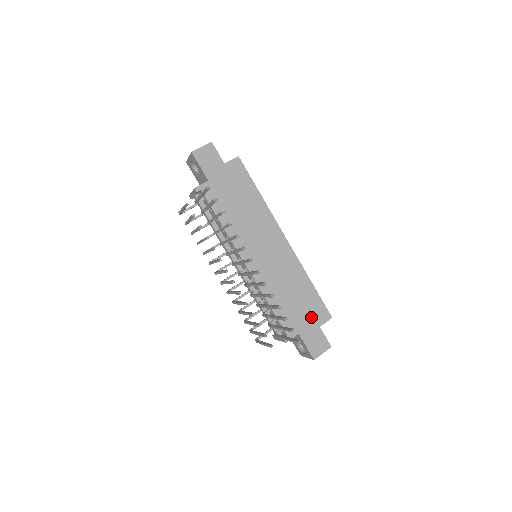
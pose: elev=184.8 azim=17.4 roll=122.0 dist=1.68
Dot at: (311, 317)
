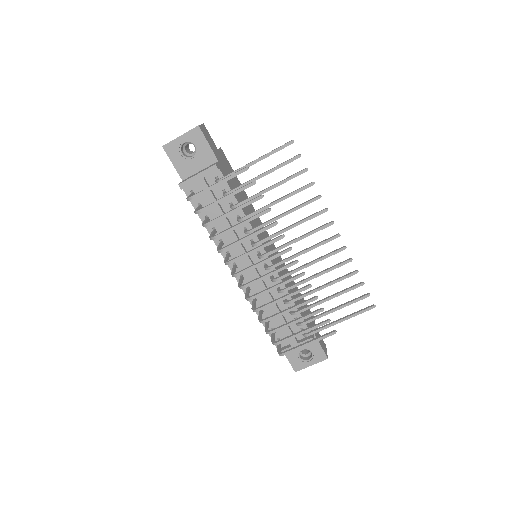
Dot at: occluded
